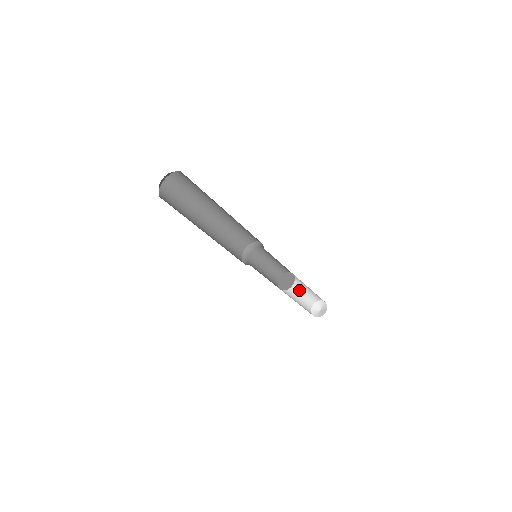
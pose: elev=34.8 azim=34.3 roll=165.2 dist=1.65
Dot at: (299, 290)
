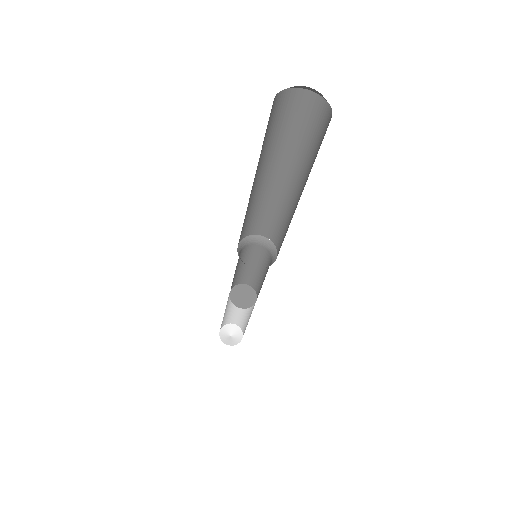
Dot at: (230, 306)
